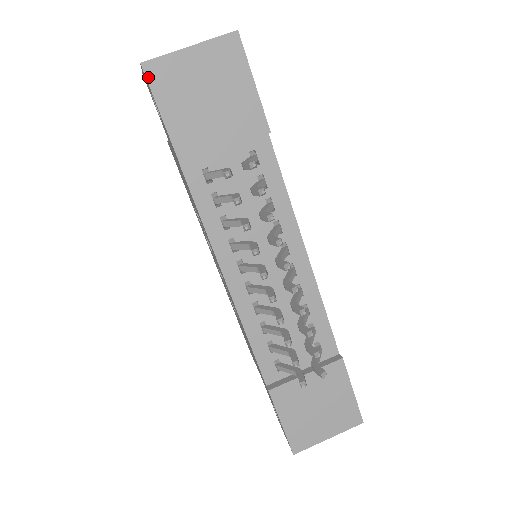
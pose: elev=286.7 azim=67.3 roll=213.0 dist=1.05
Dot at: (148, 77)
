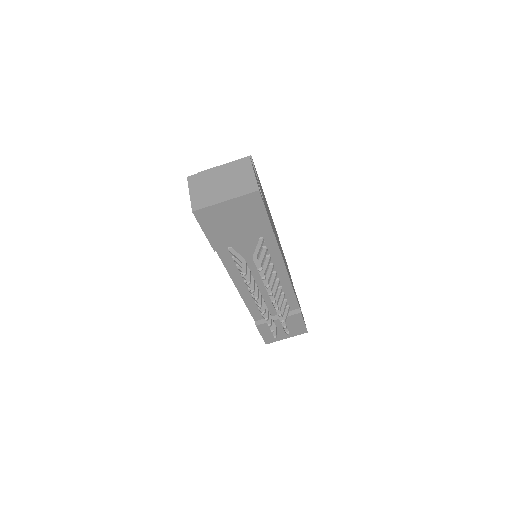
Dot at: (197, 217)
